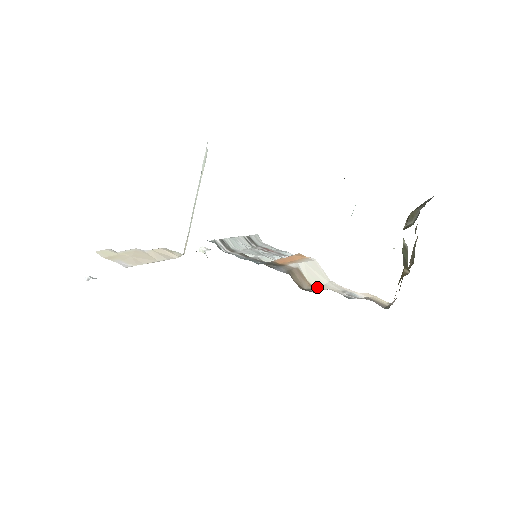
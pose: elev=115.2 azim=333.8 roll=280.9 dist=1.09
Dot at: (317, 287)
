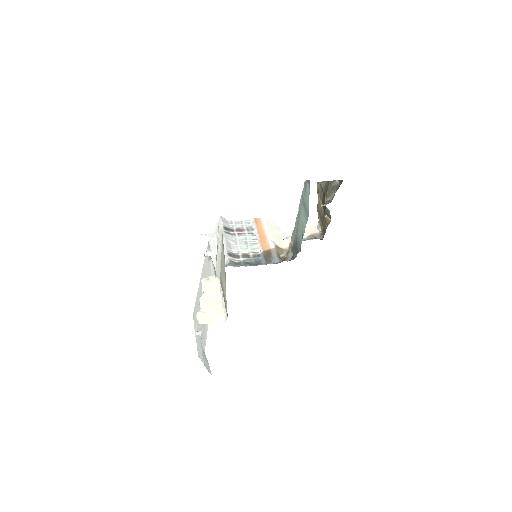
Dot at: (286, 247)
